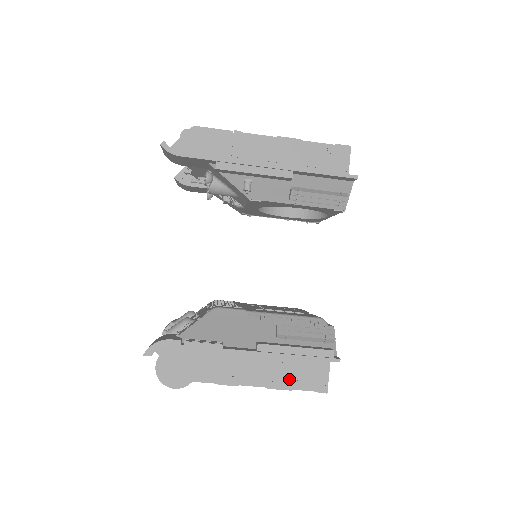
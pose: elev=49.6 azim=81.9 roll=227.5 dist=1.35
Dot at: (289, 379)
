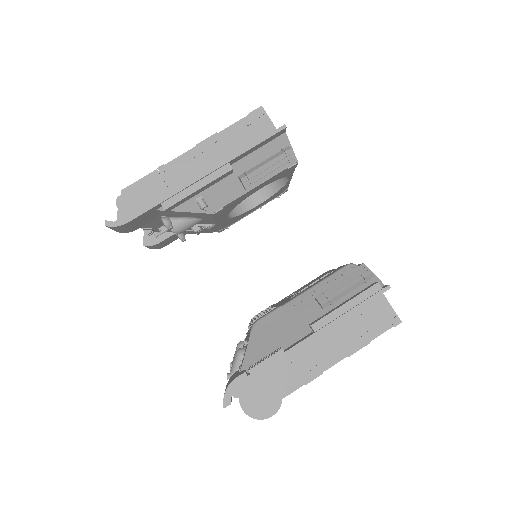
Dot at: (361, 335)
